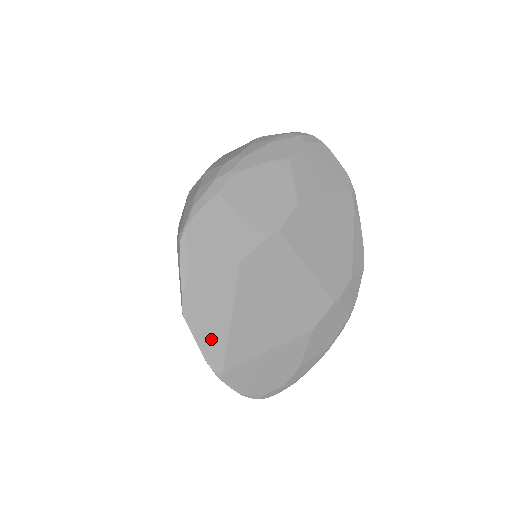
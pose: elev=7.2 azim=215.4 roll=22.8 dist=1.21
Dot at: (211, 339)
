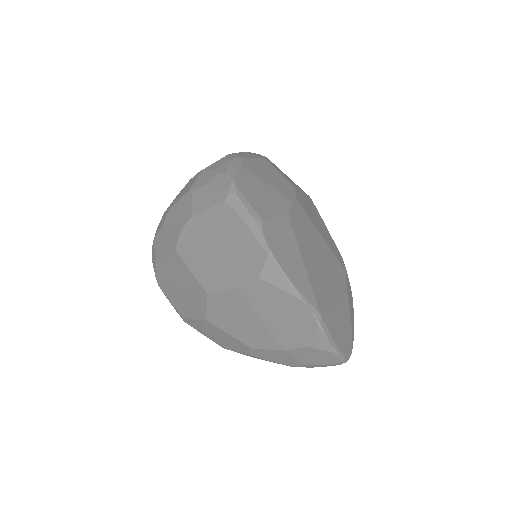
Dot at: (299, 280)
